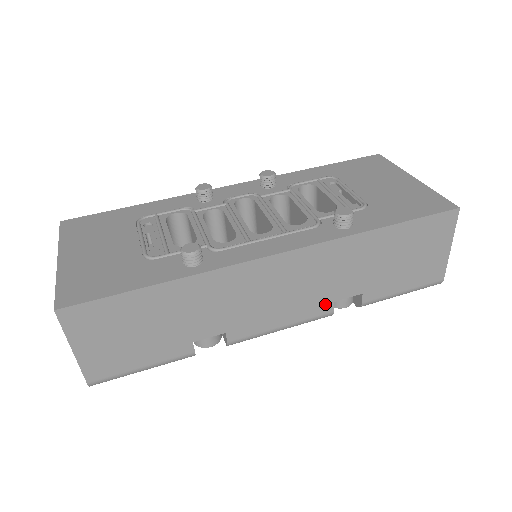
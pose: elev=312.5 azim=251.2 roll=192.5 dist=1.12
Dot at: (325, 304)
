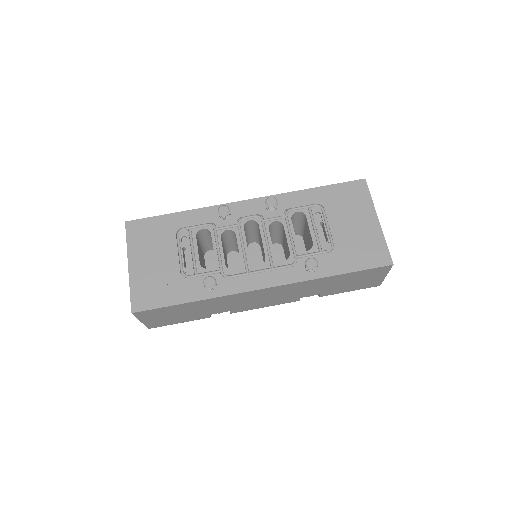
Dot at: (294, 299)
